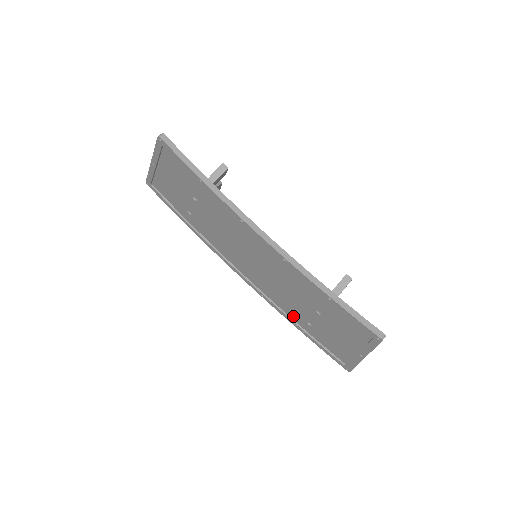
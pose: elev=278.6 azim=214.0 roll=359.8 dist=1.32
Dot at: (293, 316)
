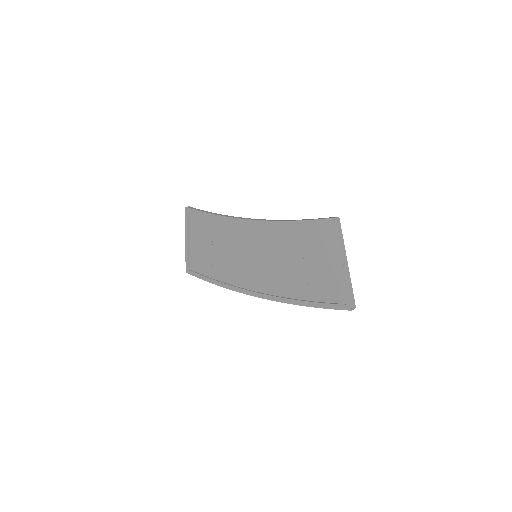
Dot at: (296, 294)
